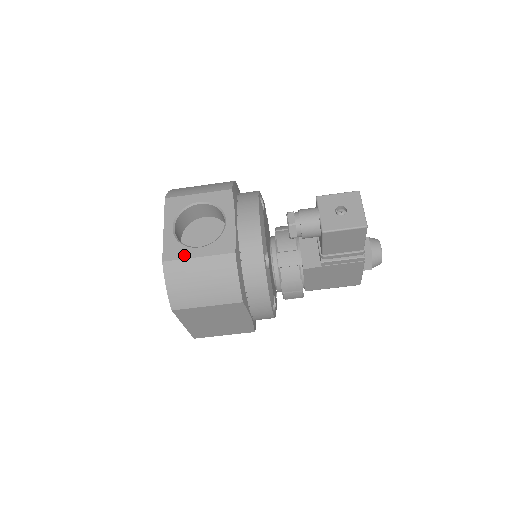
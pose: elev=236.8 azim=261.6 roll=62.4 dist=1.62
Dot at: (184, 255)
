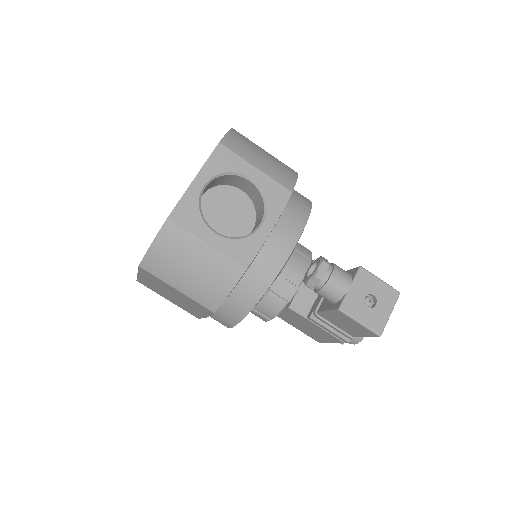
Dot at: (195, 229)
